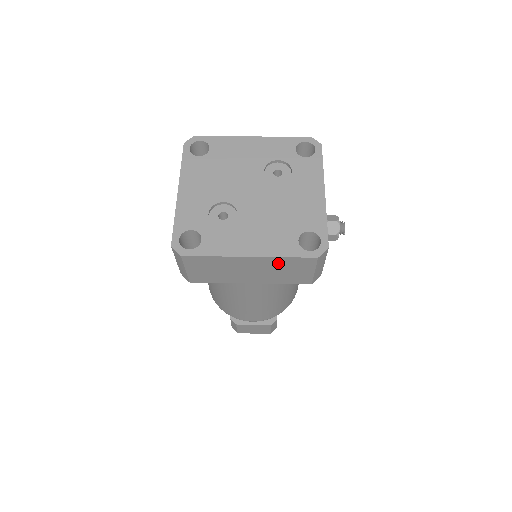
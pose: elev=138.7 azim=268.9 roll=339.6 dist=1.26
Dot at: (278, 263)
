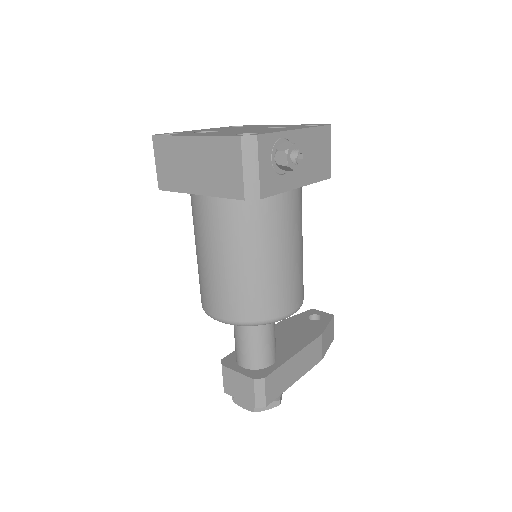
Dot at: (213, 149)
